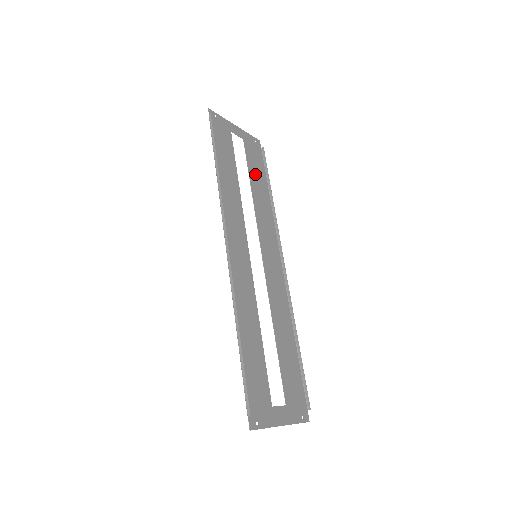
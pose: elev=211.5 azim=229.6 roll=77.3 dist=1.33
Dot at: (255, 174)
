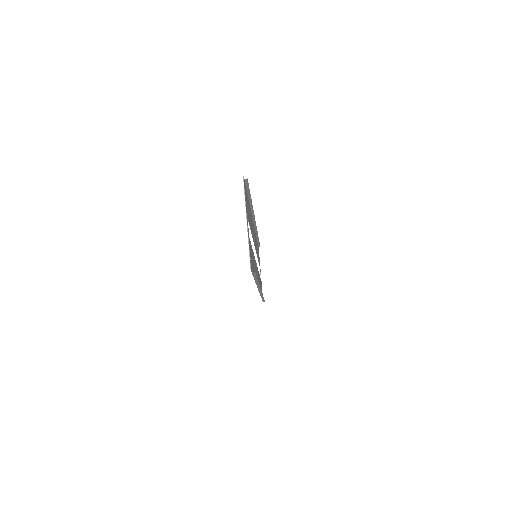
Dot at: occluded
